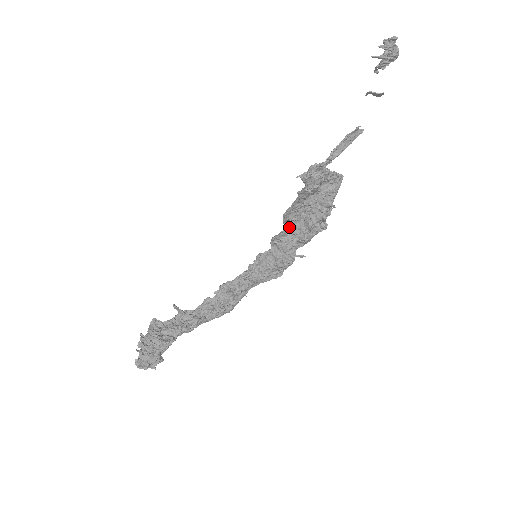
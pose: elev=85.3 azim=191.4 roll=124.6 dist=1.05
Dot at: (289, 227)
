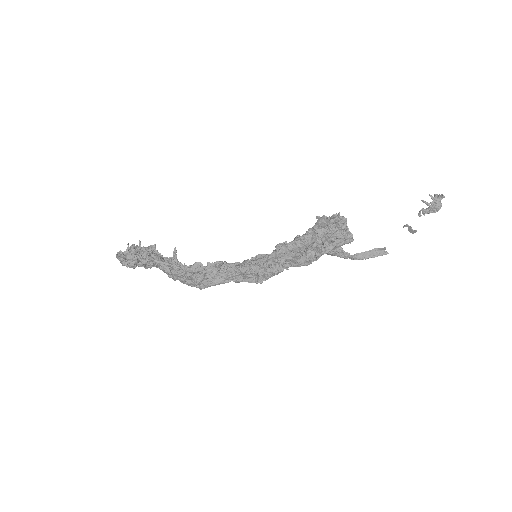
Dot at: (294, 243)
